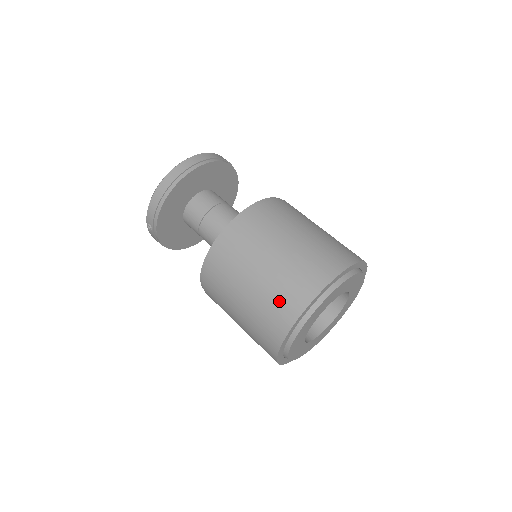
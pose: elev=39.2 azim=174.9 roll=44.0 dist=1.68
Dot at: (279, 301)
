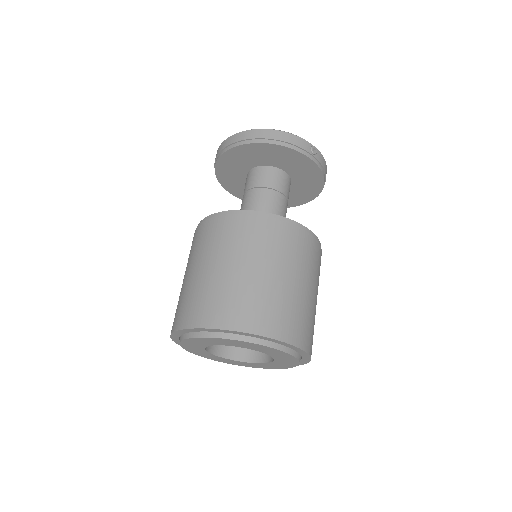
Dot at: occluded
